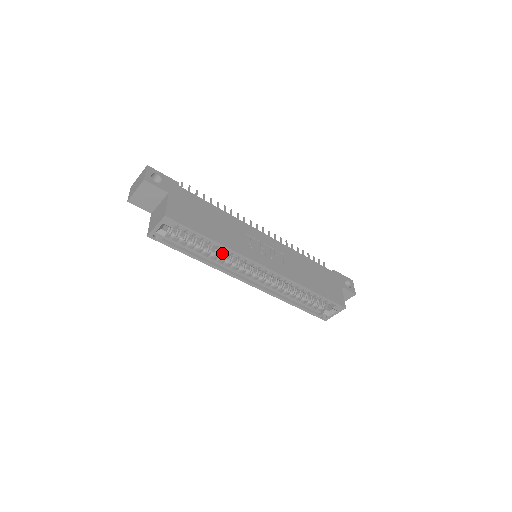
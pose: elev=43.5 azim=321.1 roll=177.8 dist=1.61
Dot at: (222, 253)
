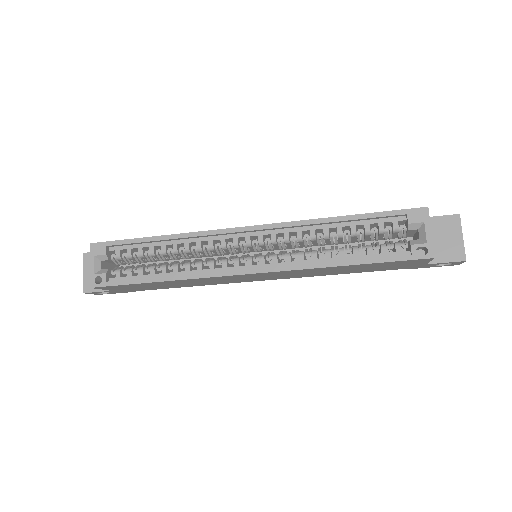
Dot at: (193, 261)
